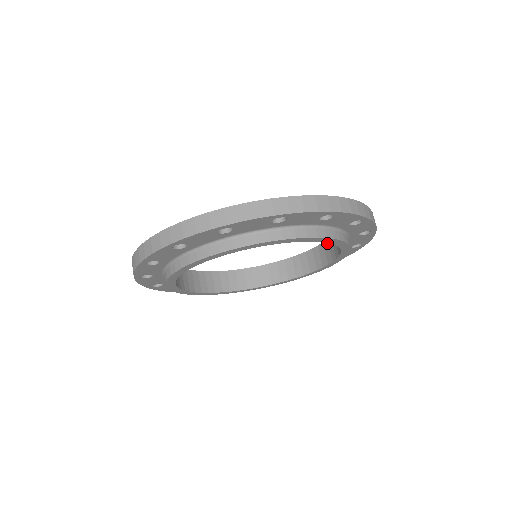
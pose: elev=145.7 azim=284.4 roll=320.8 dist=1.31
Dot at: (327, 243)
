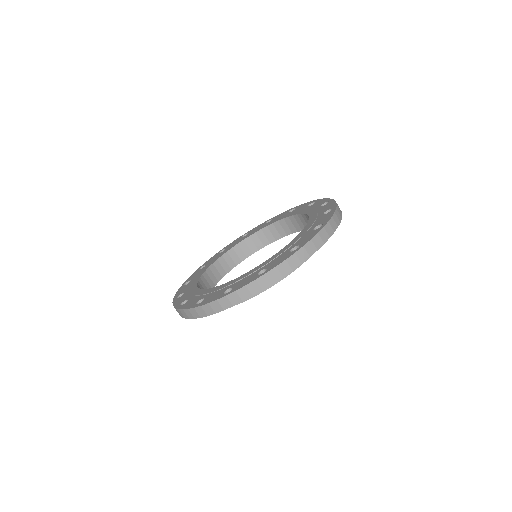
Dot at: (279, 223)
